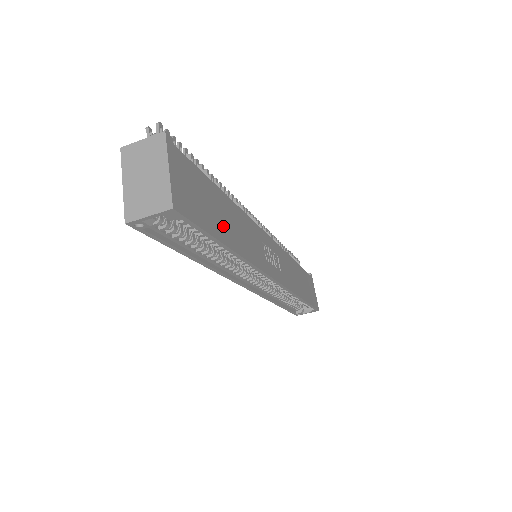
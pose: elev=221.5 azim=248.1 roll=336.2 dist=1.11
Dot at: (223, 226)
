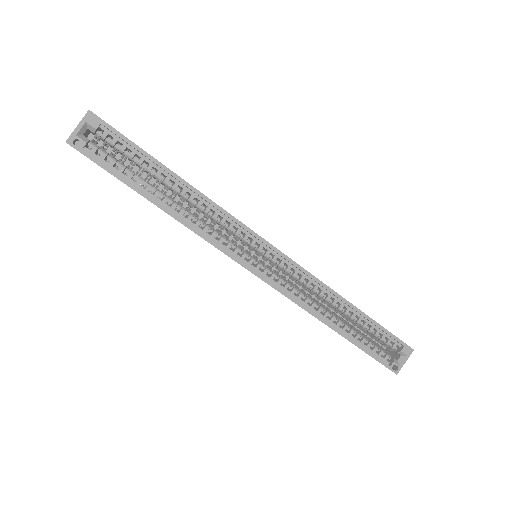
Dot at: occluded
